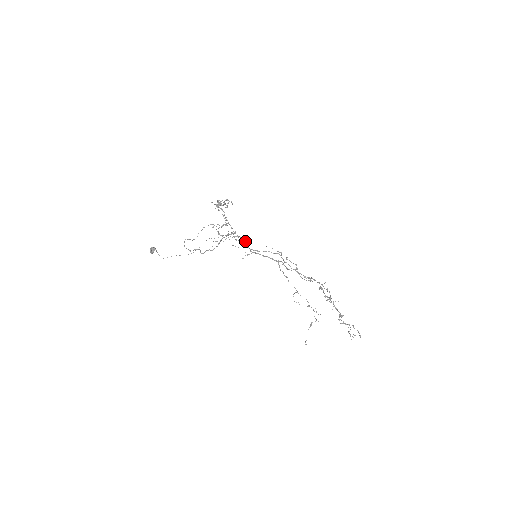
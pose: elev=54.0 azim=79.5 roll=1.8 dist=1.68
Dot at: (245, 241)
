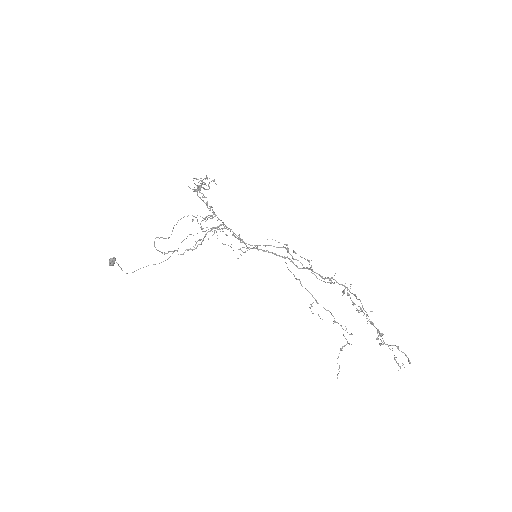
Dot at: (238, 235)
